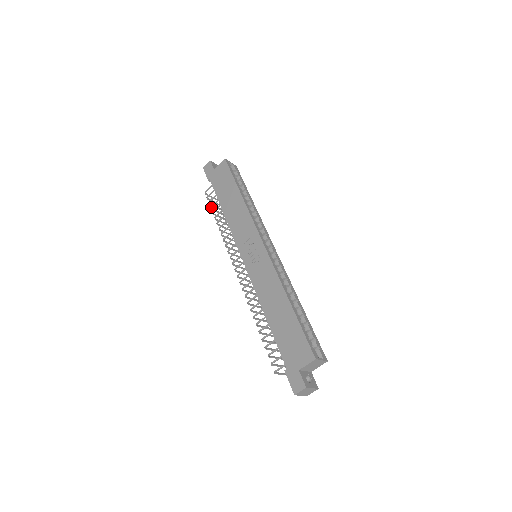
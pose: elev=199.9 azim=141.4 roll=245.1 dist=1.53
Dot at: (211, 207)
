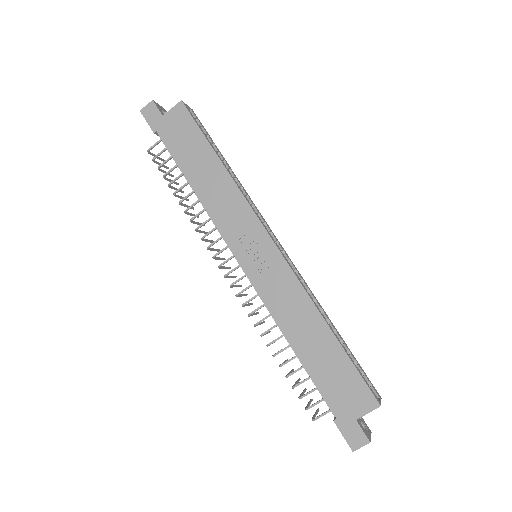
Dot at: (164, 176)
